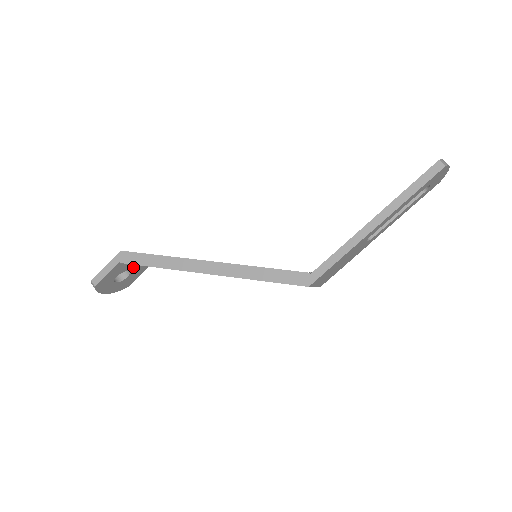
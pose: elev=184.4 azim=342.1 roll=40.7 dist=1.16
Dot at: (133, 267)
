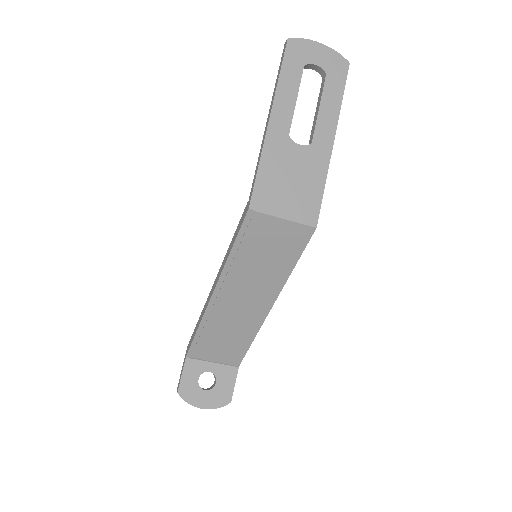
Dot at: (213, 367)
